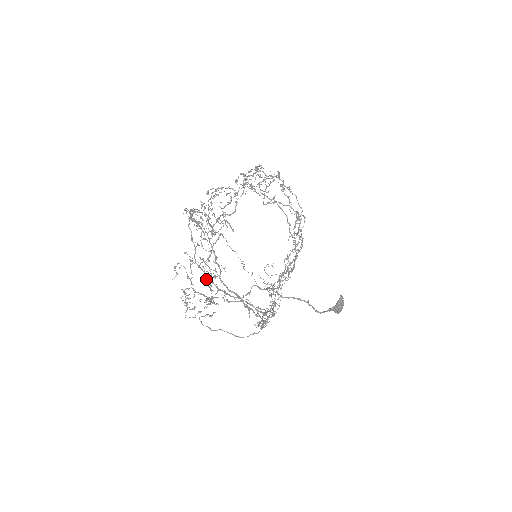
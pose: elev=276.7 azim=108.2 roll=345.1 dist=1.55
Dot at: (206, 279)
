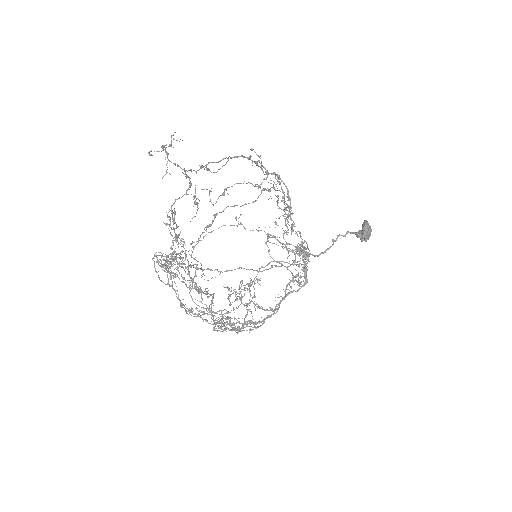
Dot at: (247, 324)
